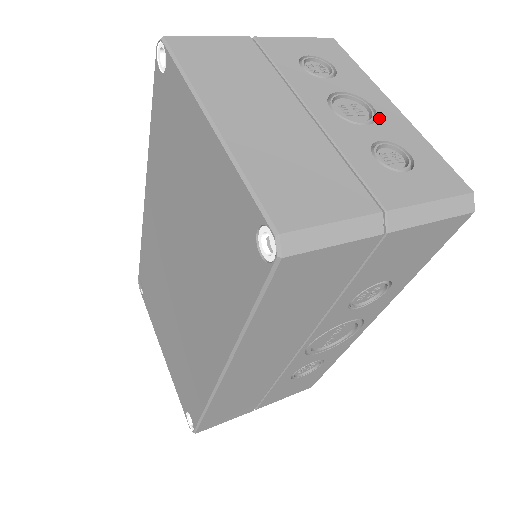
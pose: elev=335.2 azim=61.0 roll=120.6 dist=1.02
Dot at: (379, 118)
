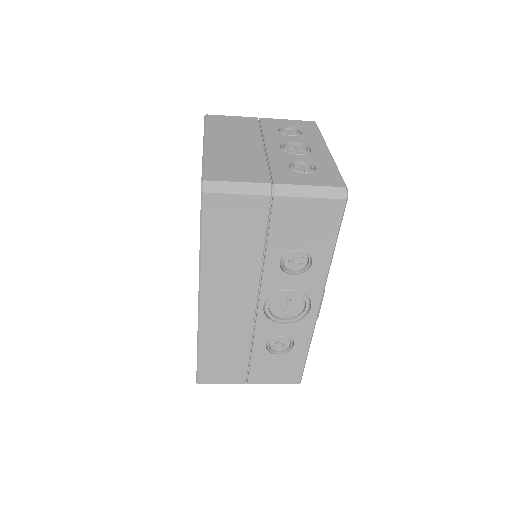
Dot at: (310, 153)
